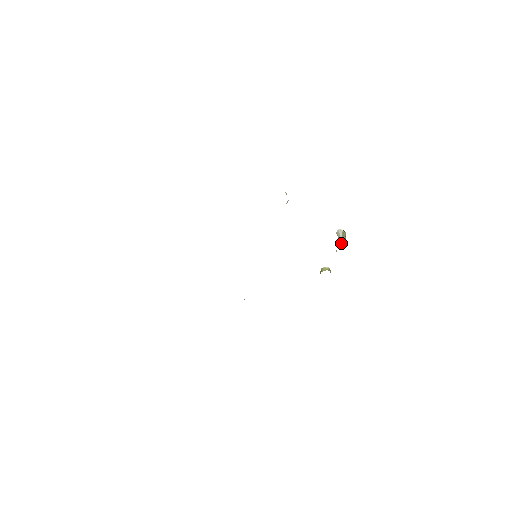
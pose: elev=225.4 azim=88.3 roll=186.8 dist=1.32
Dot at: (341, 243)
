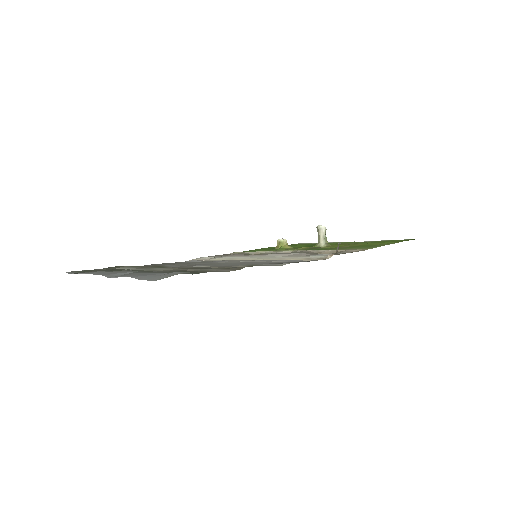
Dot at: (323, 243)
